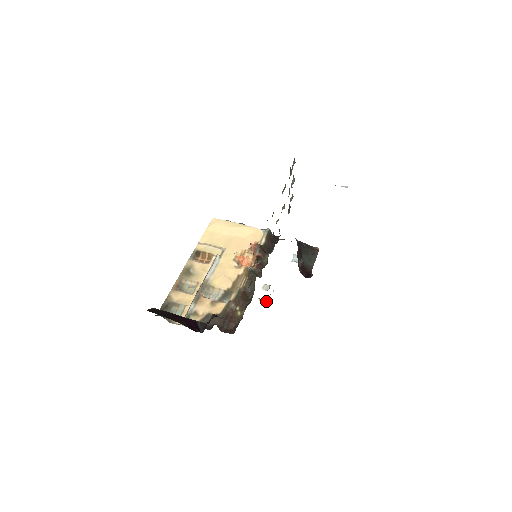
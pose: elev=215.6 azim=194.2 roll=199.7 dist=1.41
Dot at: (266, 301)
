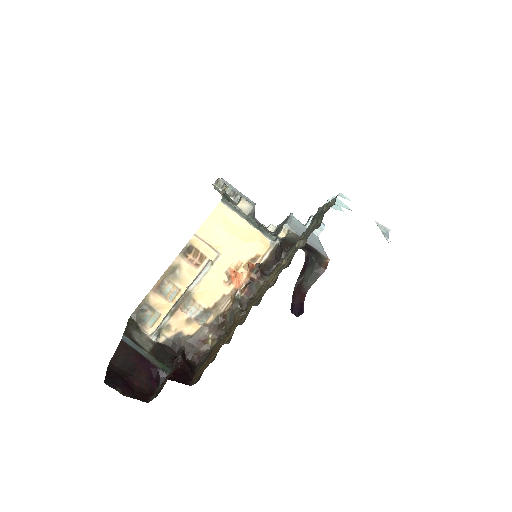
Dot at: occluded
